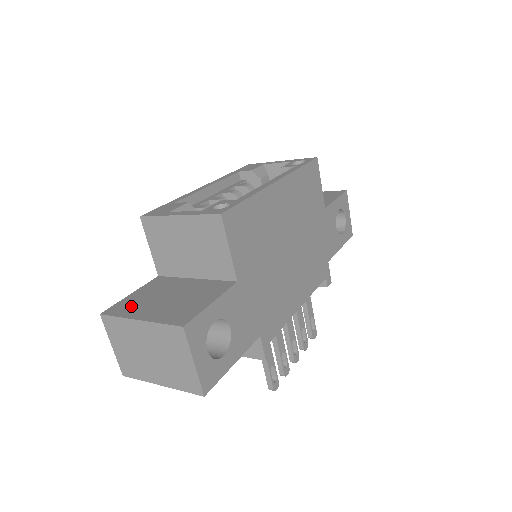
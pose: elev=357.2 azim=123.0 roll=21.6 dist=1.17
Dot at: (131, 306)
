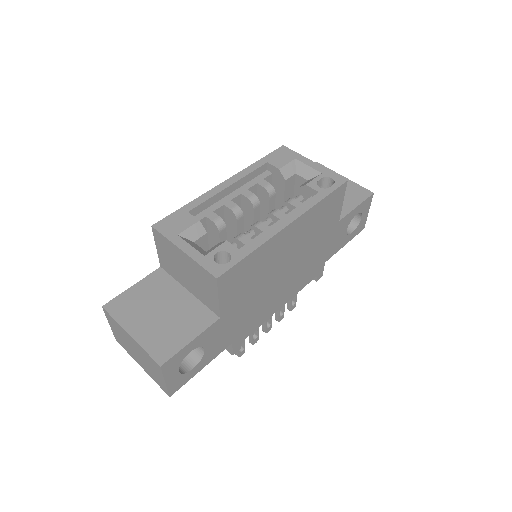
Dot at: (128, 308)
